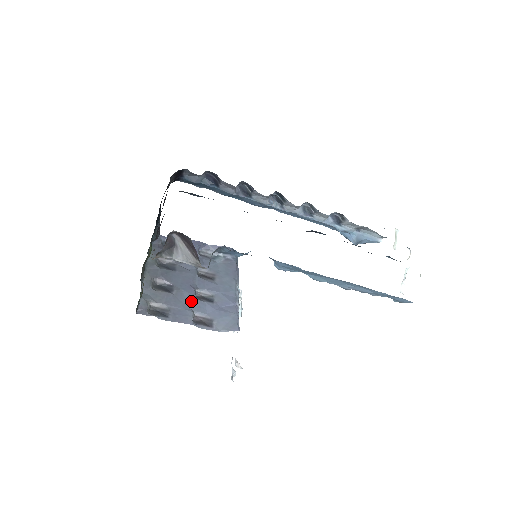
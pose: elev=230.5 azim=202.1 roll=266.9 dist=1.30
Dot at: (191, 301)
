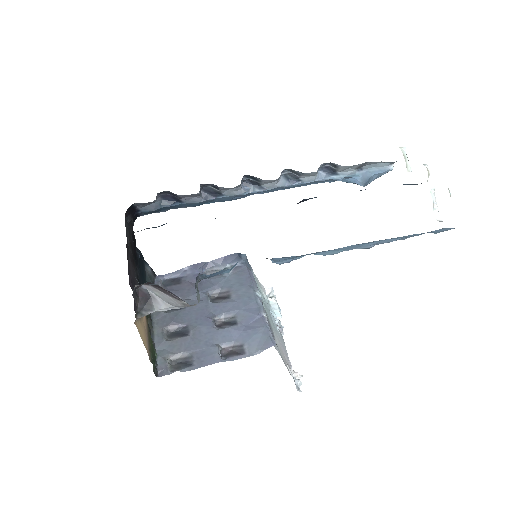
Dot at: (212, 335)
